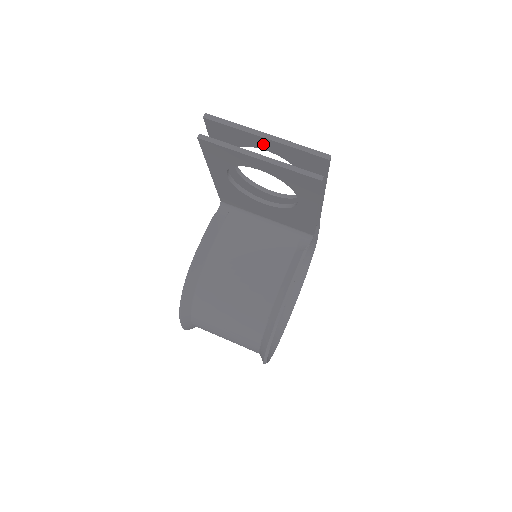
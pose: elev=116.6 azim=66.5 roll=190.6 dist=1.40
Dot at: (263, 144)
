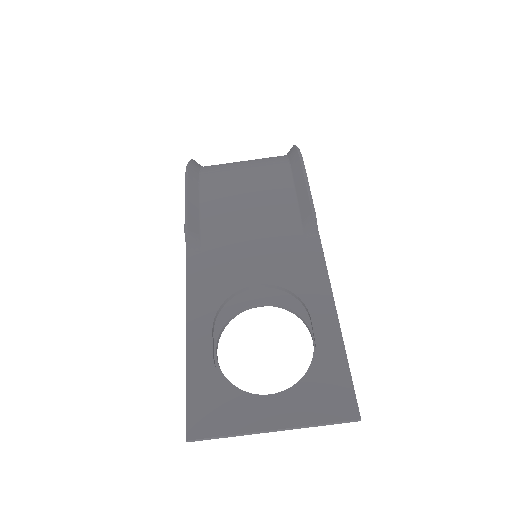
Dot at: (268, 415)
